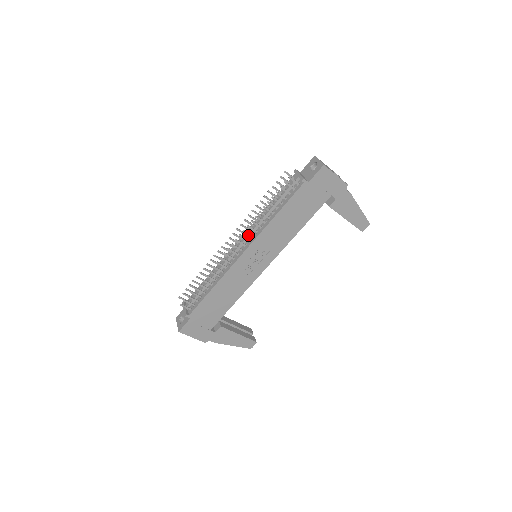
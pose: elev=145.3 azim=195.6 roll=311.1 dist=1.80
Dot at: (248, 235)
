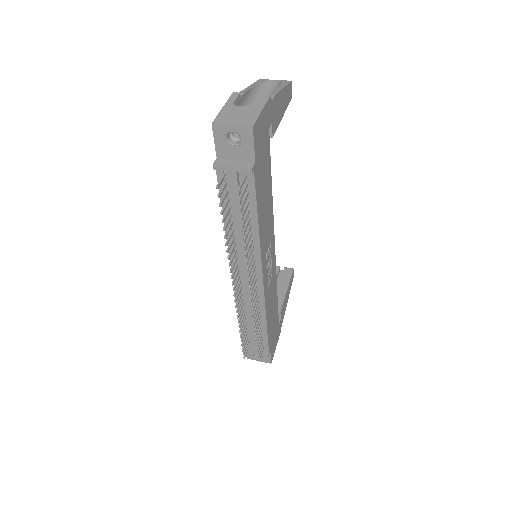
Dot at: occluded
